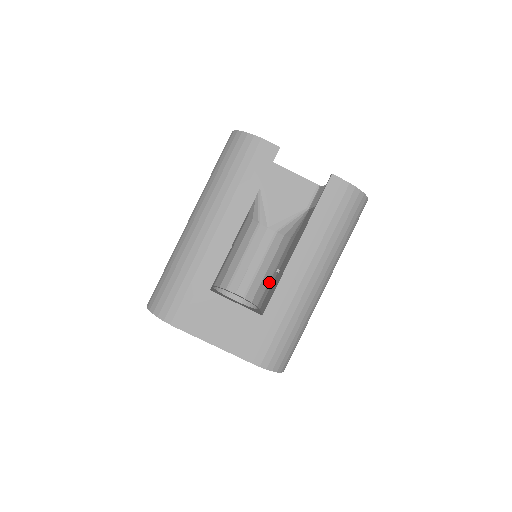
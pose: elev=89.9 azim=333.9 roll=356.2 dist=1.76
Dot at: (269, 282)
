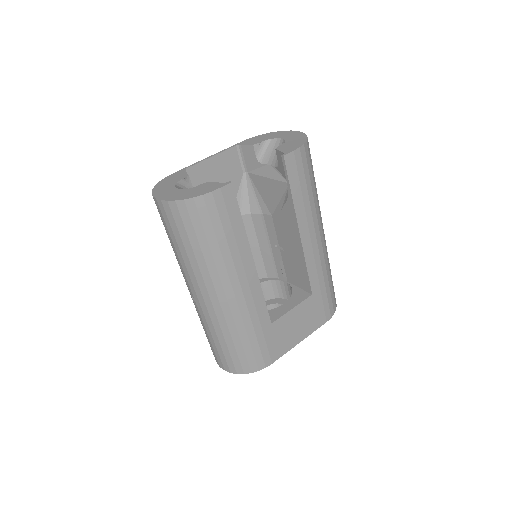
Dot at: (274, 257)
